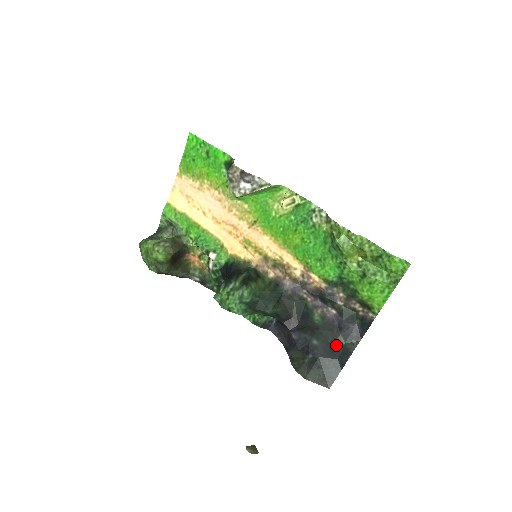
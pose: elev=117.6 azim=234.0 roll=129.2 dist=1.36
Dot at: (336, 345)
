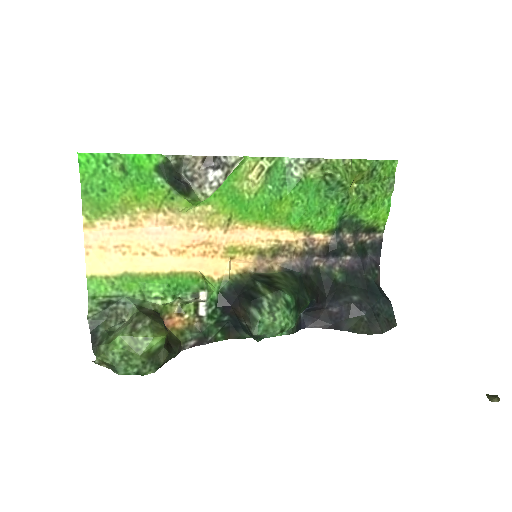
Dot at: (369, 286)
